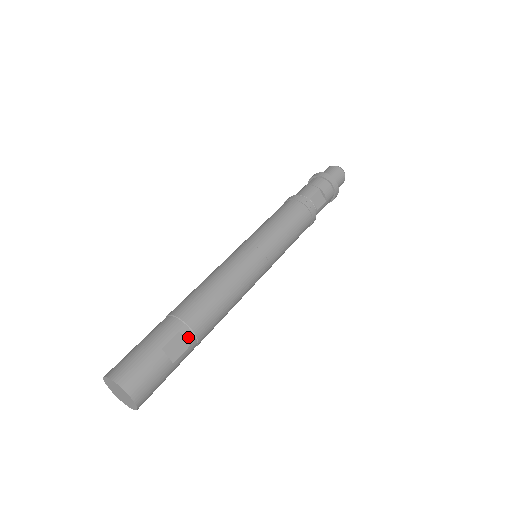
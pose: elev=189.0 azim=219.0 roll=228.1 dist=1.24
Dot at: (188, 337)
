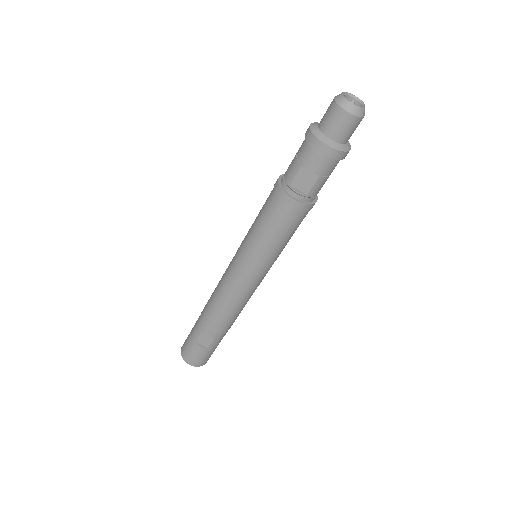
Dot at: (208, 335)
